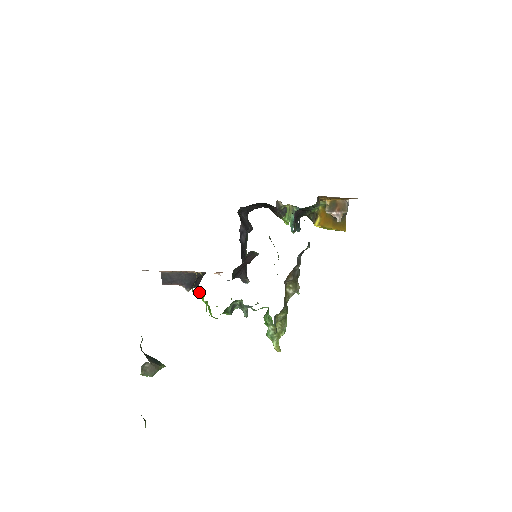
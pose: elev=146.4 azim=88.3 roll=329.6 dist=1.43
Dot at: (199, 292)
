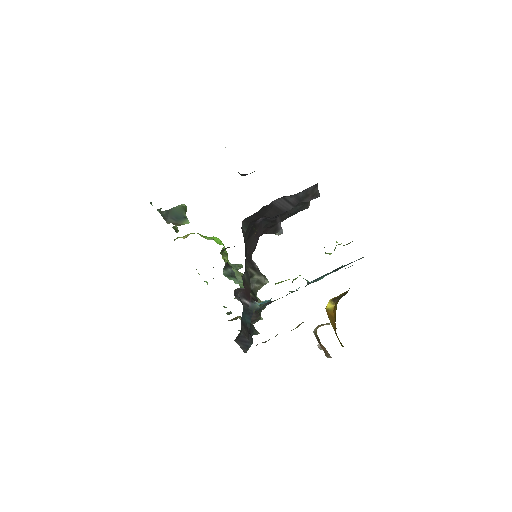
Dot at: occluded
